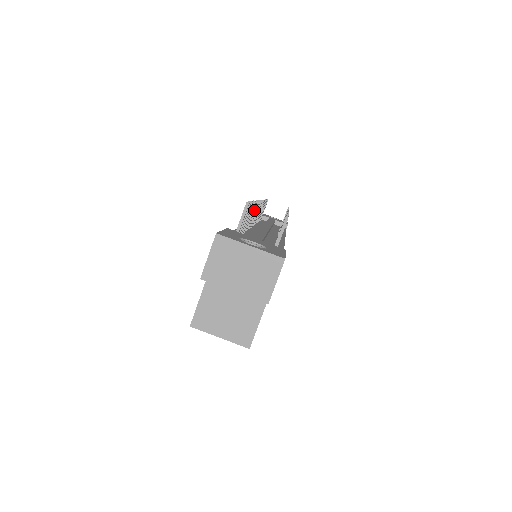
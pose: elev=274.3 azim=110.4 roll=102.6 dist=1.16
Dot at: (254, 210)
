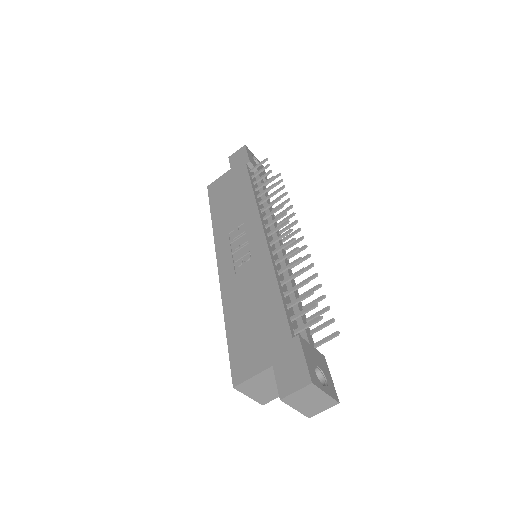
Dot at: (291, 254)
